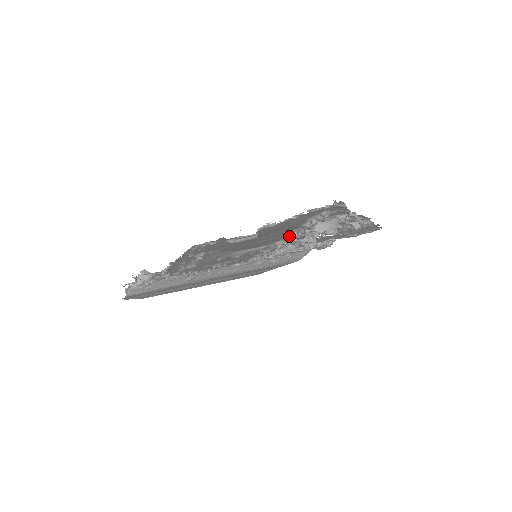
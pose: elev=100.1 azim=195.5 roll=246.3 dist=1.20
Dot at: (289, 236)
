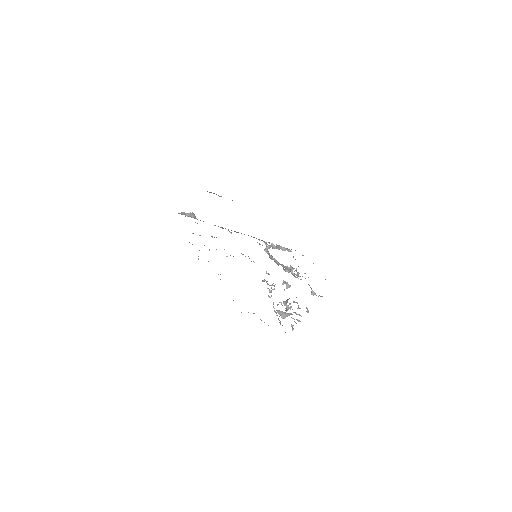
Dot at: (270, 290)
